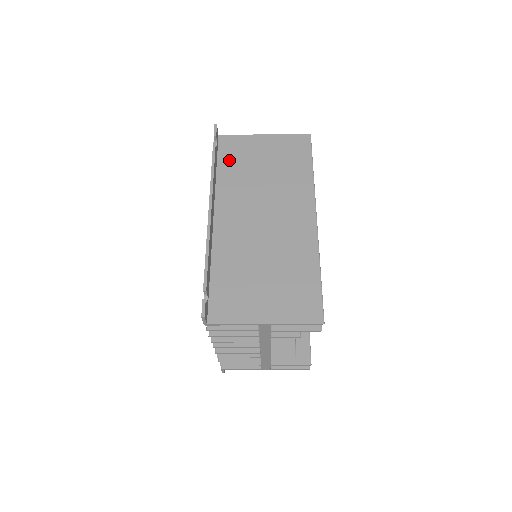
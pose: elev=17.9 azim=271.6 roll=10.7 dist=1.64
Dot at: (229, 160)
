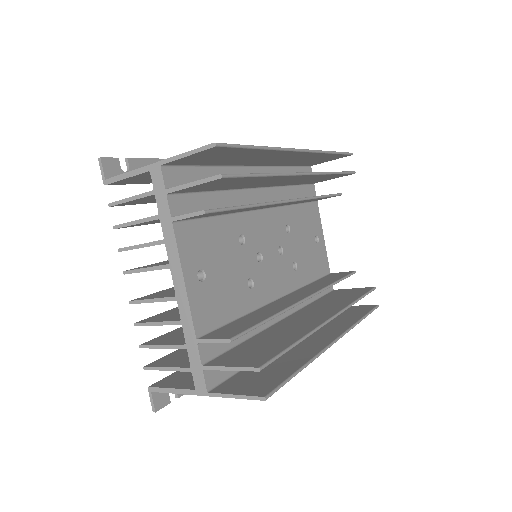
Dot at: occluded
